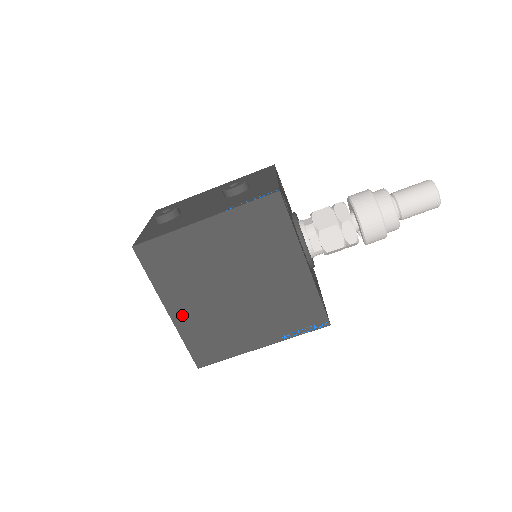
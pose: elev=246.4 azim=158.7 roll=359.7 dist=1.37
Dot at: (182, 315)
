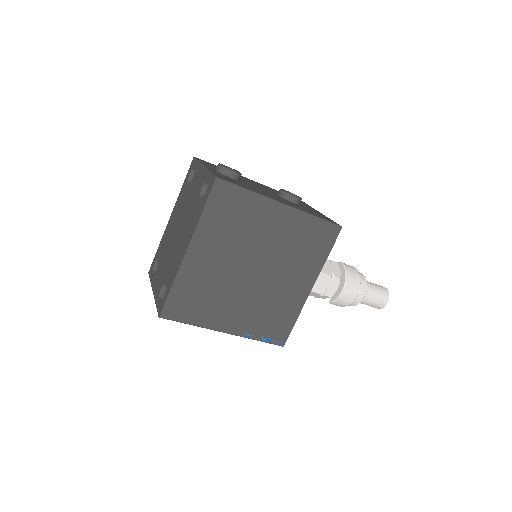
Dot at: (195, 262)
